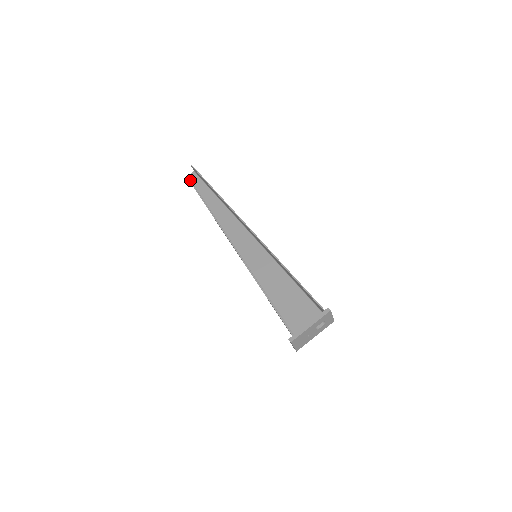
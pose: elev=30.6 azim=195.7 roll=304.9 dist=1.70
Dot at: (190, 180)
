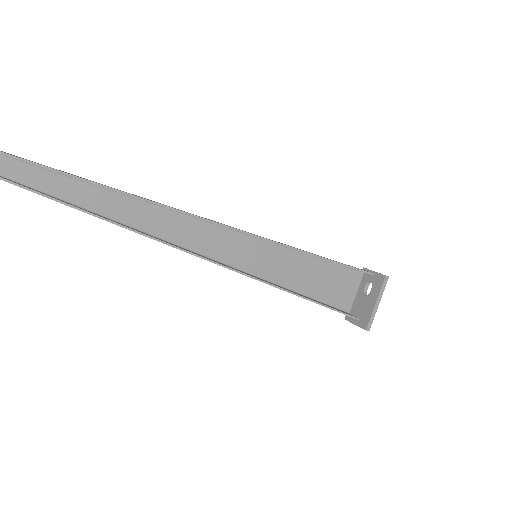
Dot at: (12, 181)
